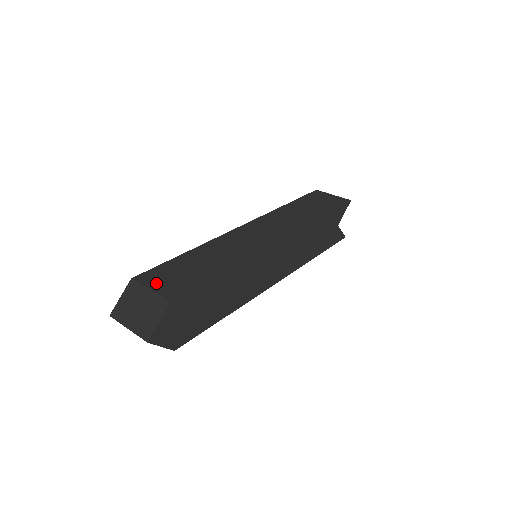
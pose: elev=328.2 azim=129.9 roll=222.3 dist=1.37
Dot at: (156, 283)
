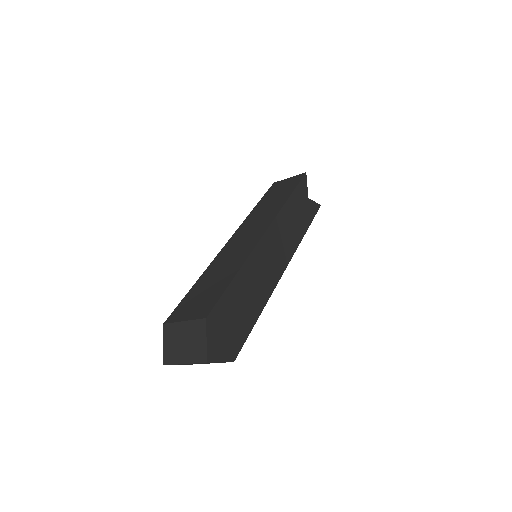
Dot at: (186, 314)
